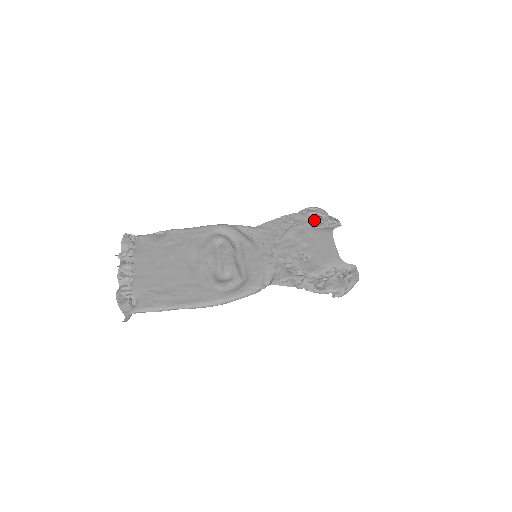
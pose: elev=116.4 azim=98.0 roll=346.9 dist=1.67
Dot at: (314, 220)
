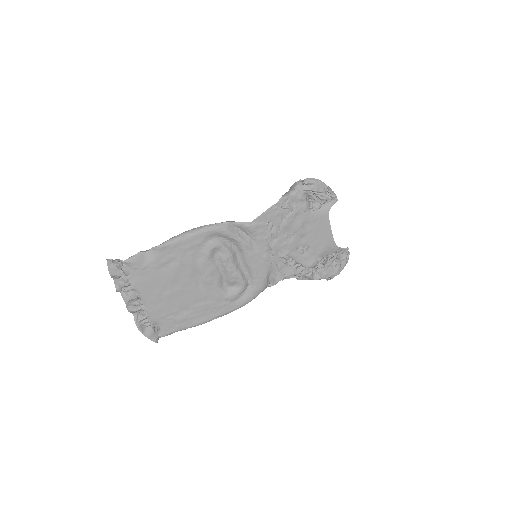
Dot at: (310, 198)
